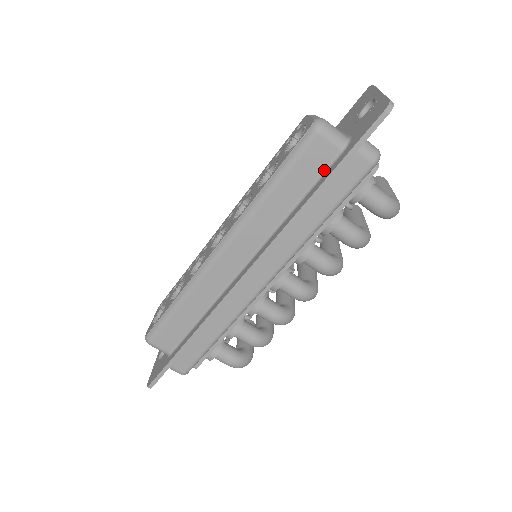
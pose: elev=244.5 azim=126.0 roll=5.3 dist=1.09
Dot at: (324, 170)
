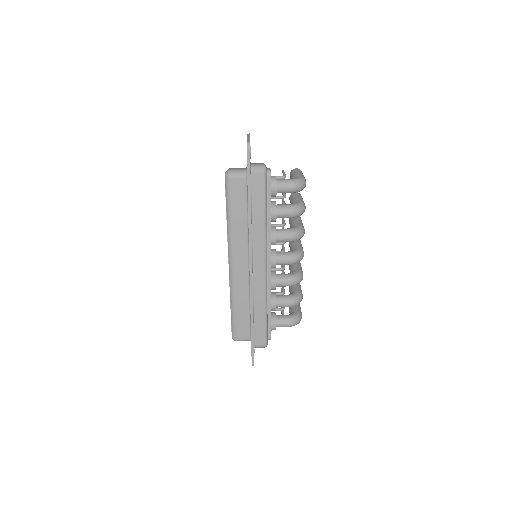
Dot at: (246, 192)
